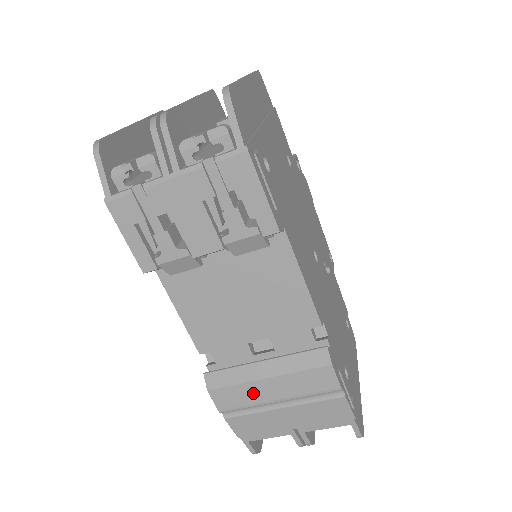
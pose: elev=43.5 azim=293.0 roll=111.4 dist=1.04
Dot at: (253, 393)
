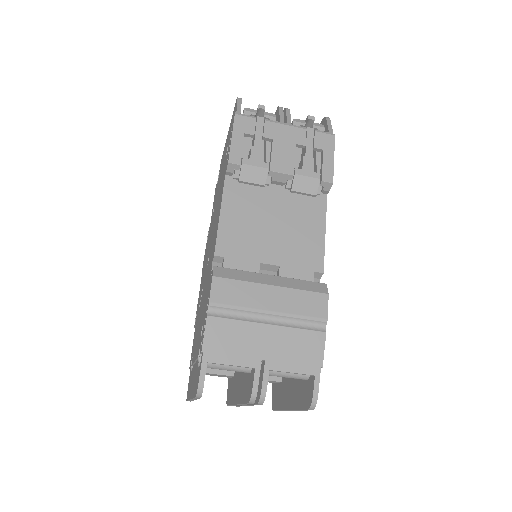
Dot at: (252, 295)
